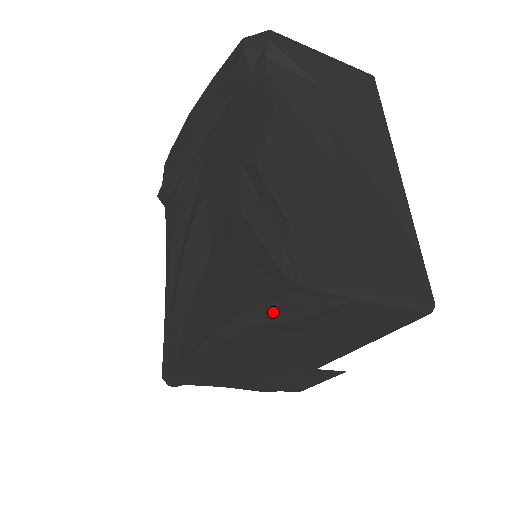
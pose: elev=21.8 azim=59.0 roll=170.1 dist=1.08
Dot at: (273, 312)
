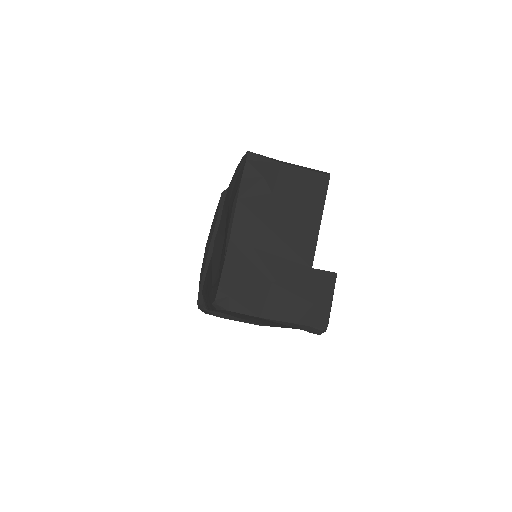
Dot at: (247, 179)
